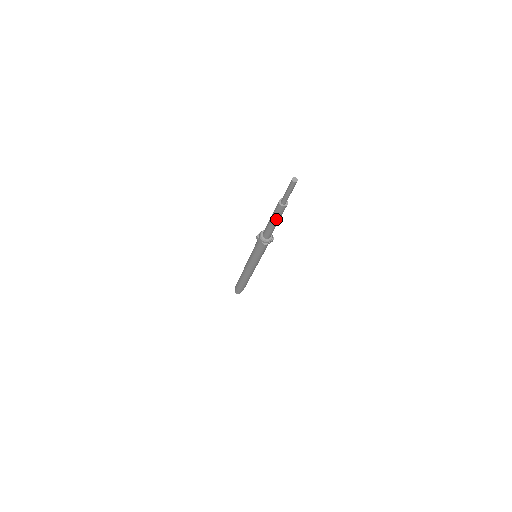
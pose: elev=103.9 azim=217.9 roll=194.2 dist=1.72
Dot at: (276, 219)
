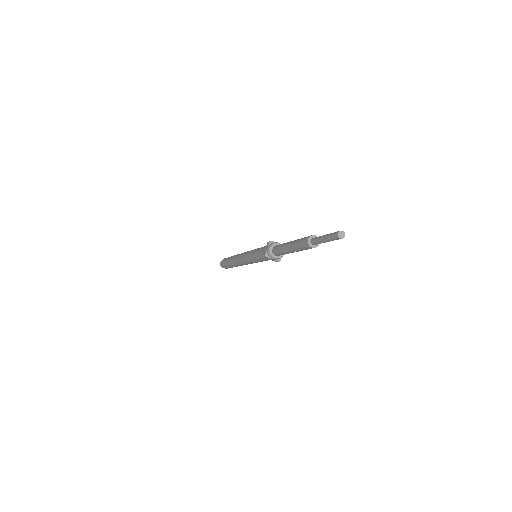
Dot at: (294, 247)
